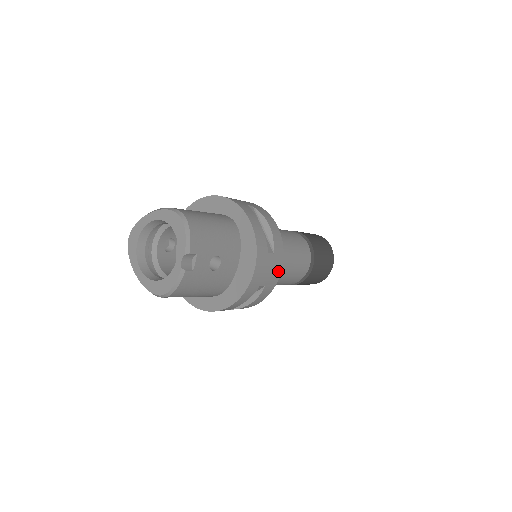
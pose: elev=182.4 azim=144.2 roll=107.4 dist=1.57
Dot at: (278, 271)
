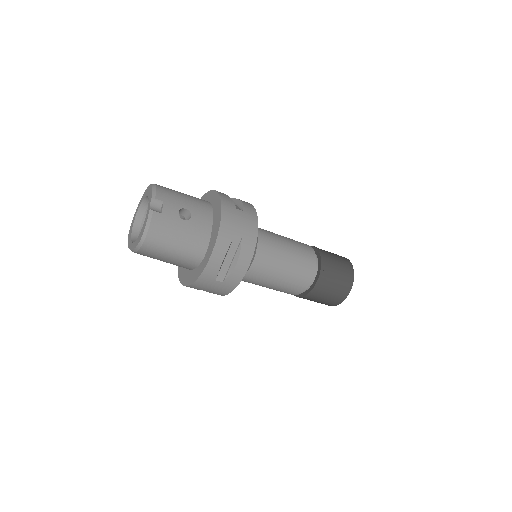
Dot at: (254, 227)
